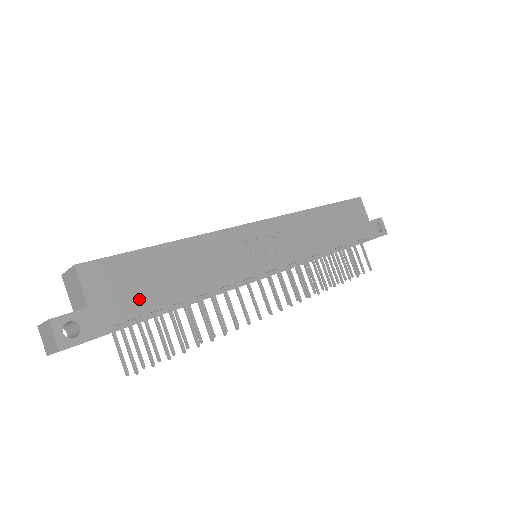
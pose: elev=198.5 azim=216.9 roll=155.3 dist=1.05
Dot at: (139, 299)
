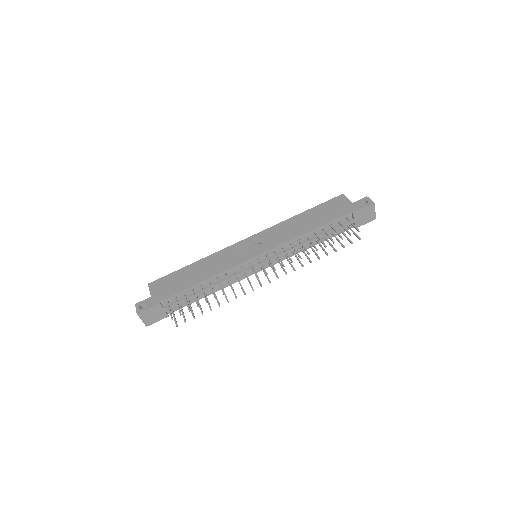
Dot at: (174, 289)
